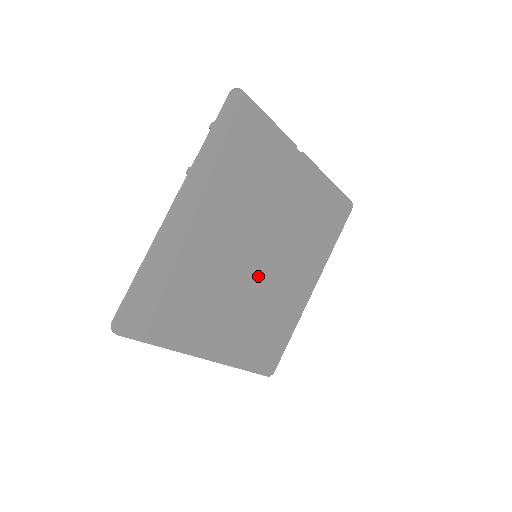
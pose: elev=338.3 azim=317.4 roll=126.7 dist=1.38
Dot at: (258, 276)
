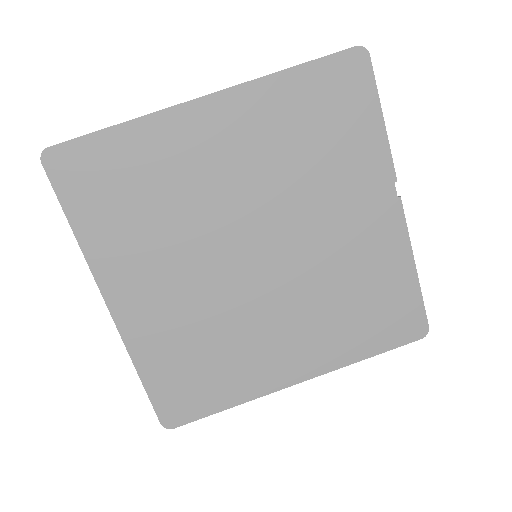
Dot at: (240, 281)
